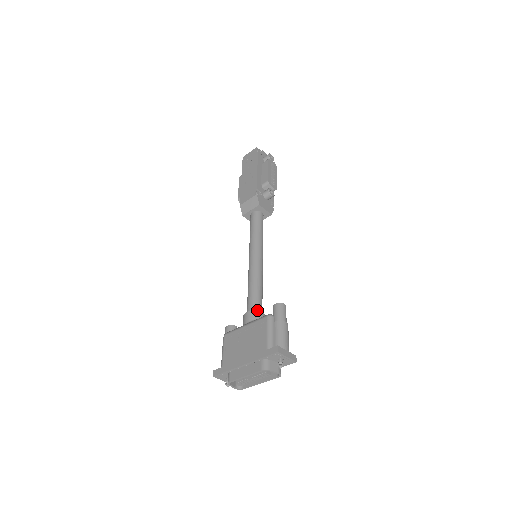
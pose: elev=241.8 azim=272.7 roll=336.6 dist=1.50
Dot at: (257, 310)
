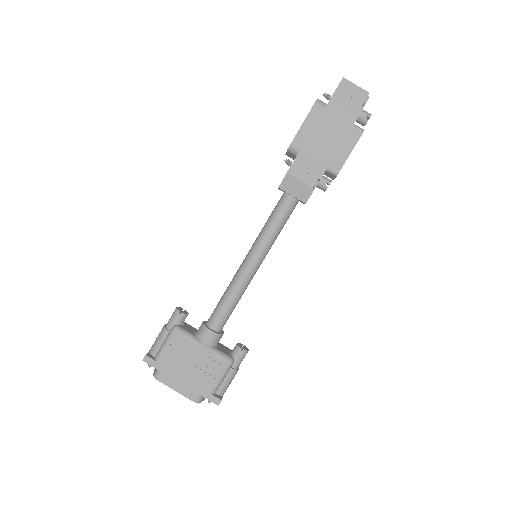
Dot at: occluded
